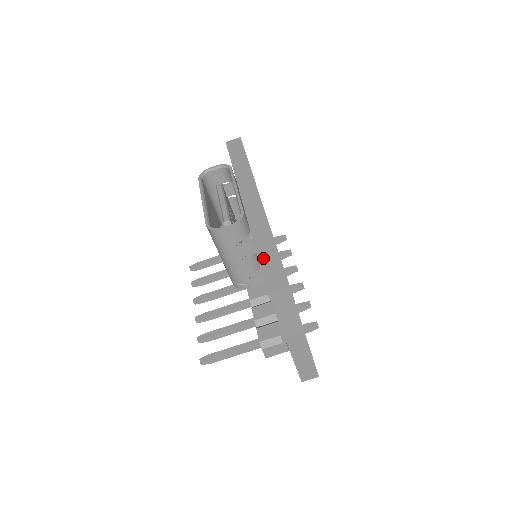
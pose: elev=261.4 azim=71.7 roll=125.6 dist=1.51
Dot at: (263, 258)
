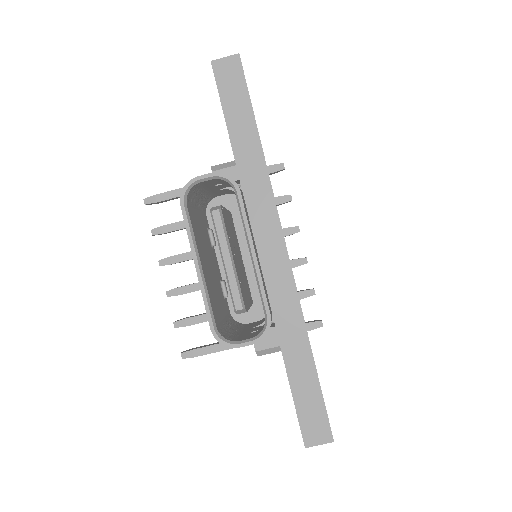
Dot at: (297, 385)
